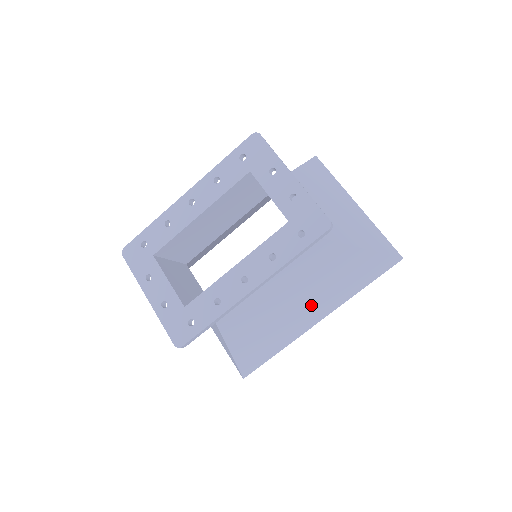
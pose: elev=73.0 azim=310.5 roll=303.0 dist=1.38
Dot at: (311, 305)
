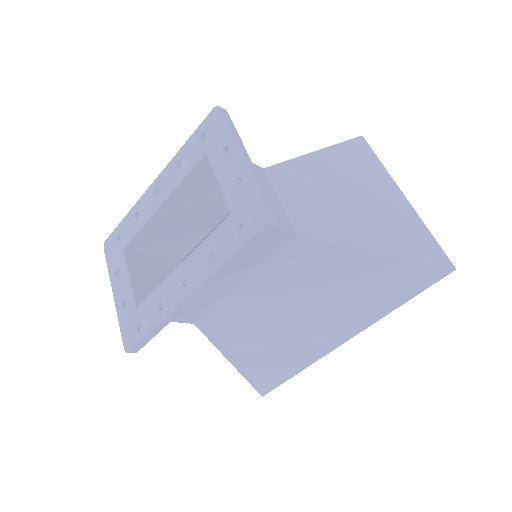
Dot at: (325, 320)
